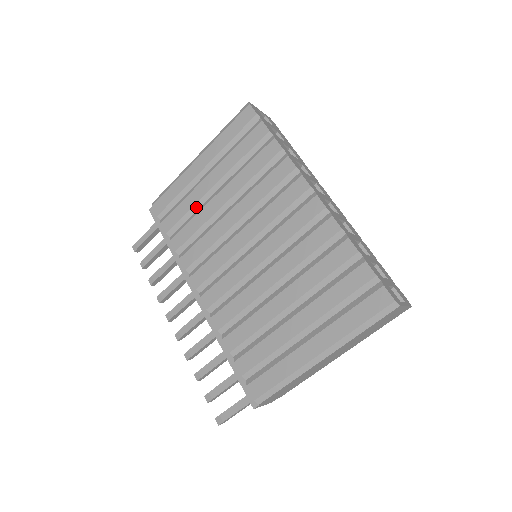
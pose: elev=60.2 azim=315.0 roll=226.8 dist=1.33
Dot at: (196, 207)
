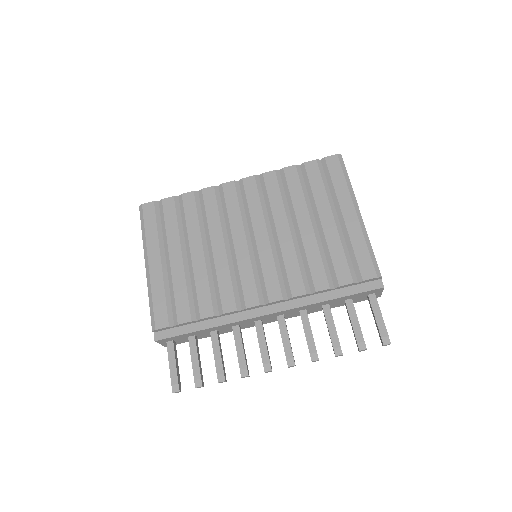
Dot at: (188, 281)
